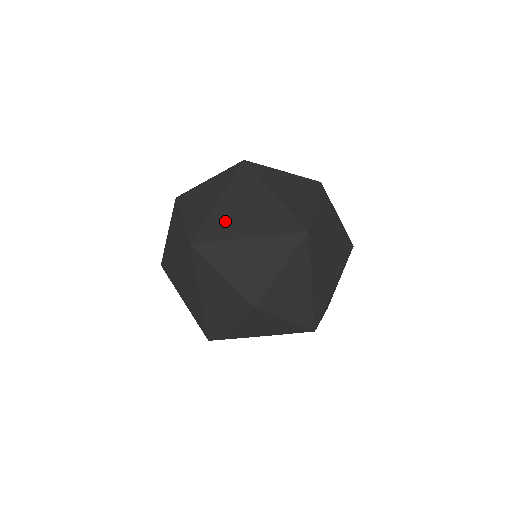
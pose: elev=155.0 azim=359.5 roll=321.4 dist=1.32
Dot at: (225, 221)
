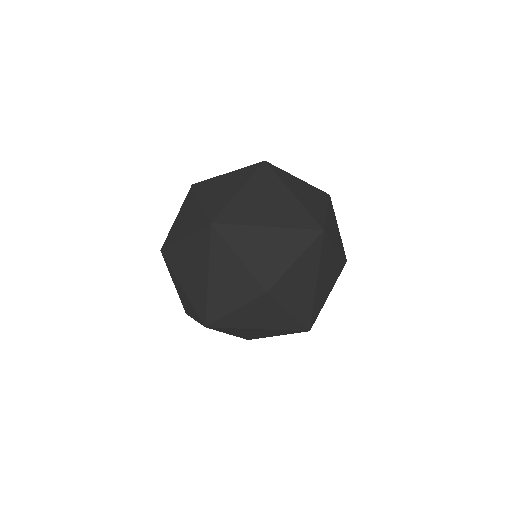
Dot at: (246, 209)
